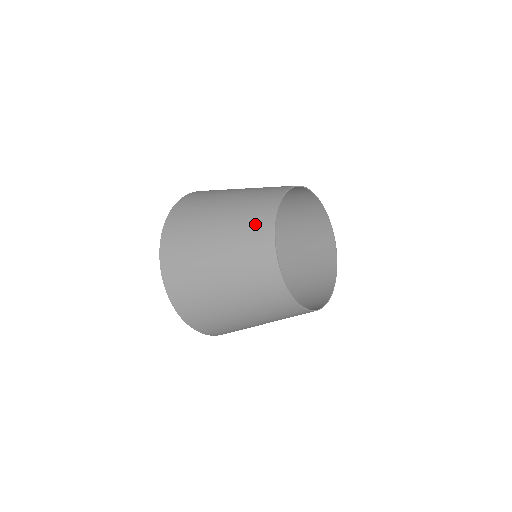
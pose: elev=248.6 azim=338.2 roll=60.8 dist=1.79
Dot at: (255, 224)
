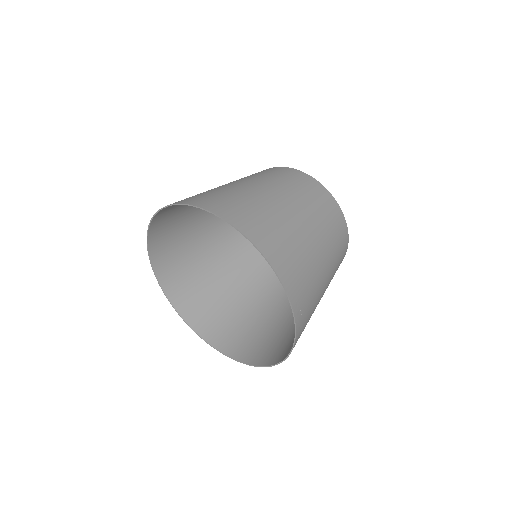
Dot at: occluded
